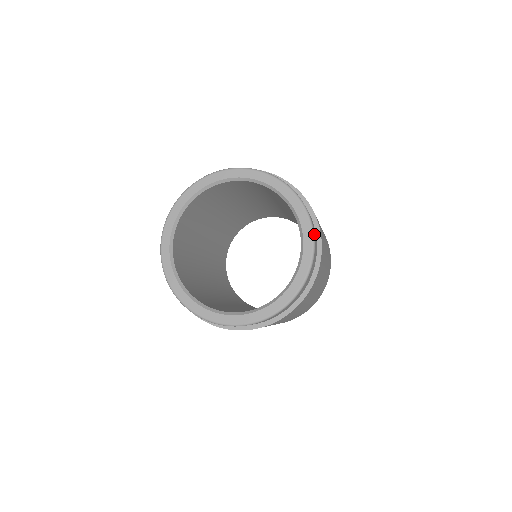
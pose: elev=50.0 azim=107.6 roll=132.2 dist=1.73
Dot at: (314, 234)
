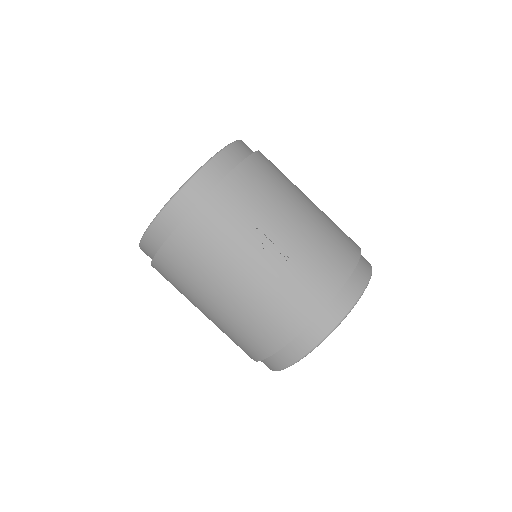
Dot at: occluded
